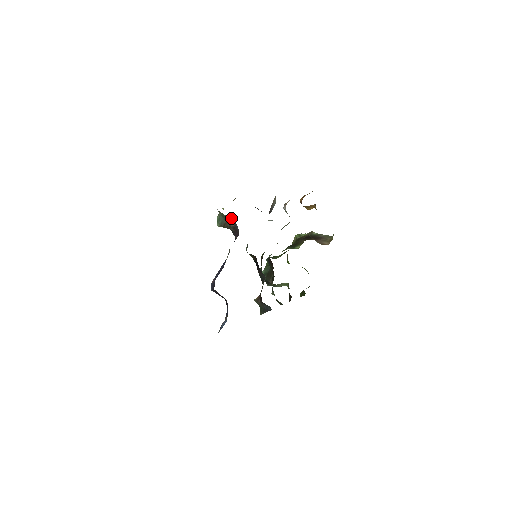
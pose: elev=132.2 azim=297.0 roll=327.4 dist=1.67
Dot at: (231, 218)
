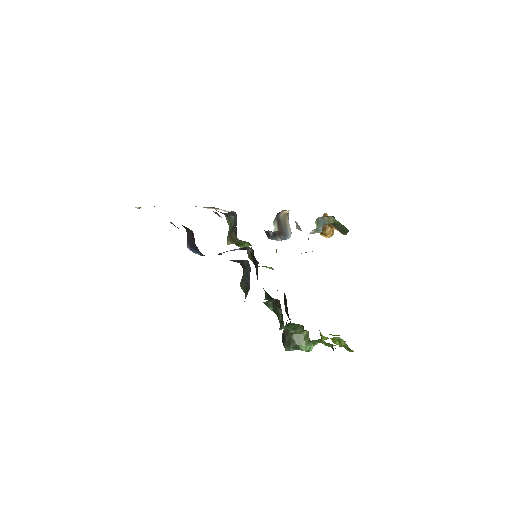
Dot at: (235, 217)
